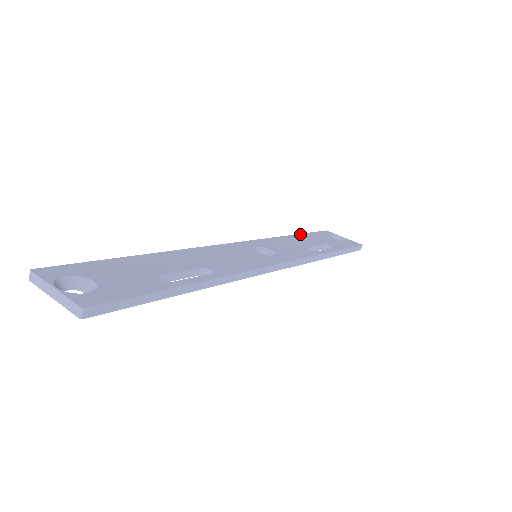
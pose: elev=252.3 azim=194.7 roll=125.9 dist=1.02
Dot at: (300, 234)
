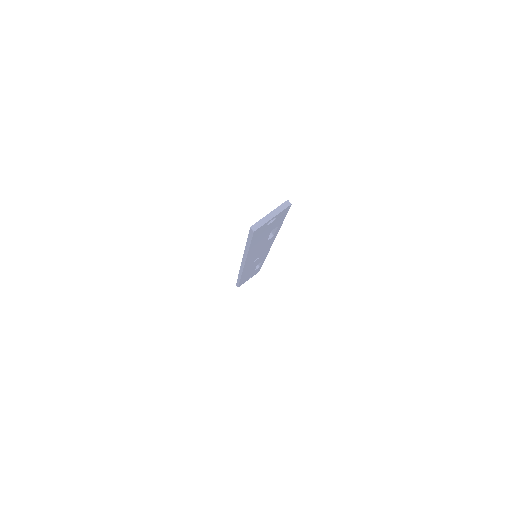
Dot at: occluded
